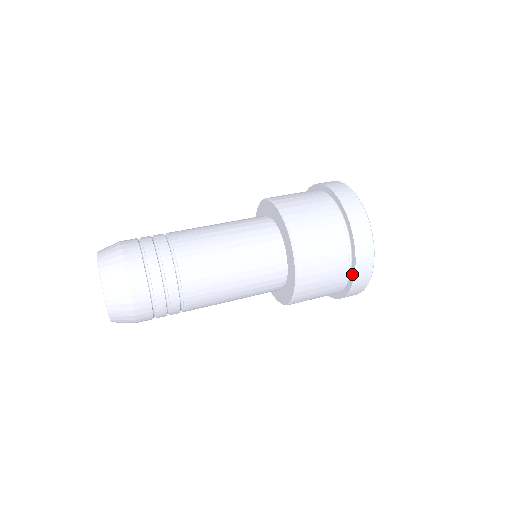
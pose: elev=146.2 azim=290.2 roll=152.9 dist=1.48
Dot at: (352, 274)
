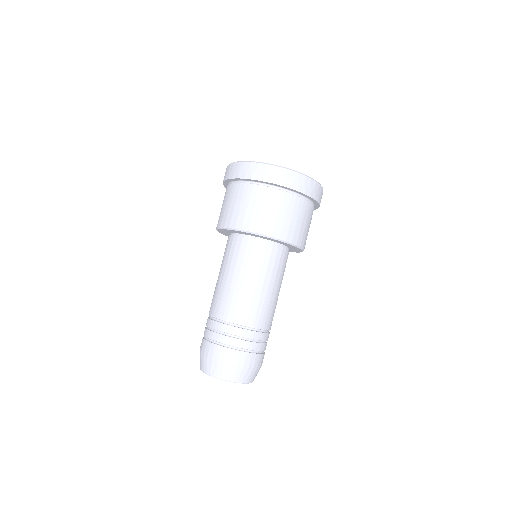
Dot at: occluded
